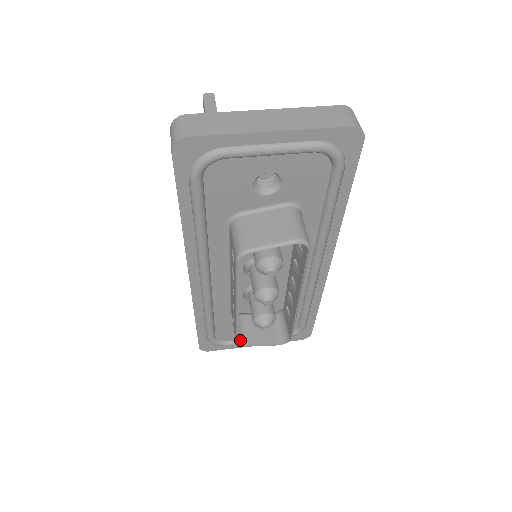
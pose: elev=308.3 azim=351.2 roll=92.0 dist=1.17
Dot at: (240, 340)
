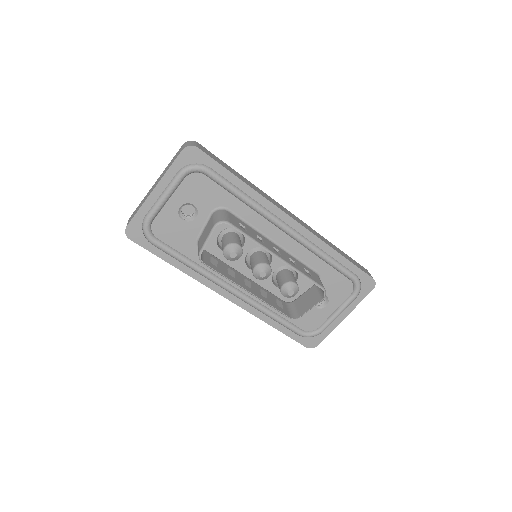
Dot at: (294, 316)
